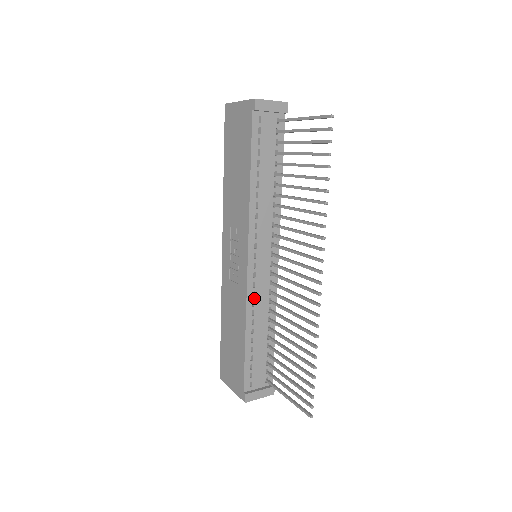
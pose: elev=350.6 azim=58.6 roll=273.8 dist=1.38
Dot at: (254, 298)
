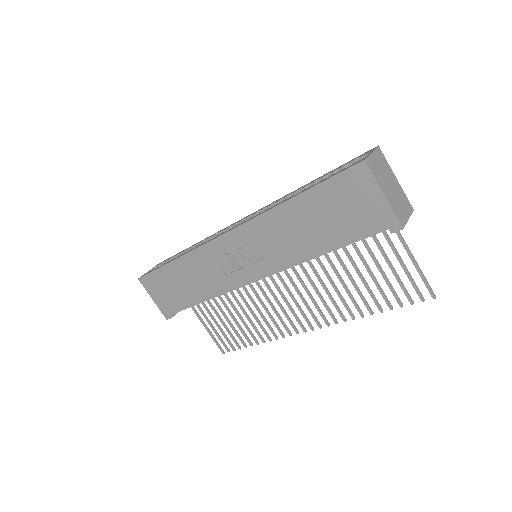
Dot at: occluded
